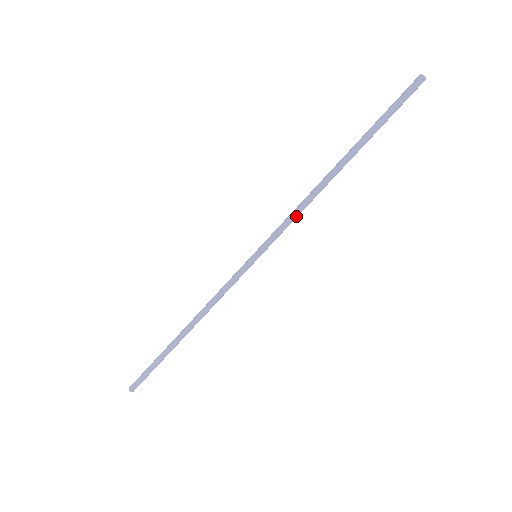
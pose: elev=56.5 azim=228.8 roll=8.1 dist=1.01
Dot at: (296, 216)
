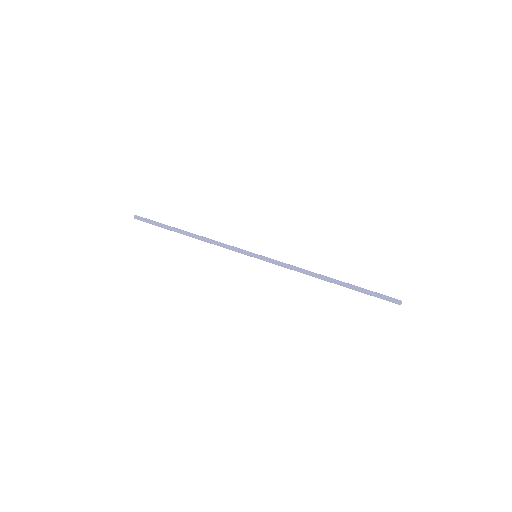
Dot at: (291, 269)
